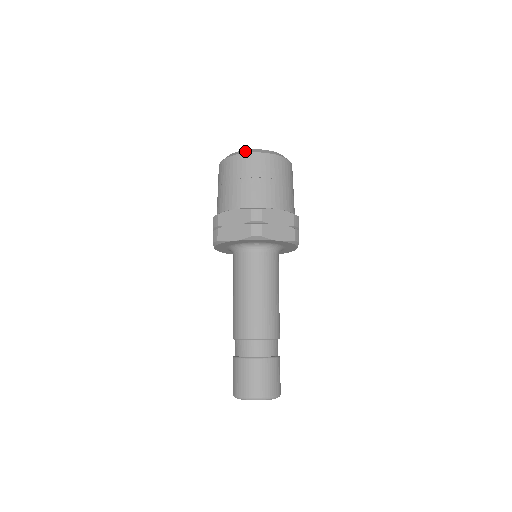
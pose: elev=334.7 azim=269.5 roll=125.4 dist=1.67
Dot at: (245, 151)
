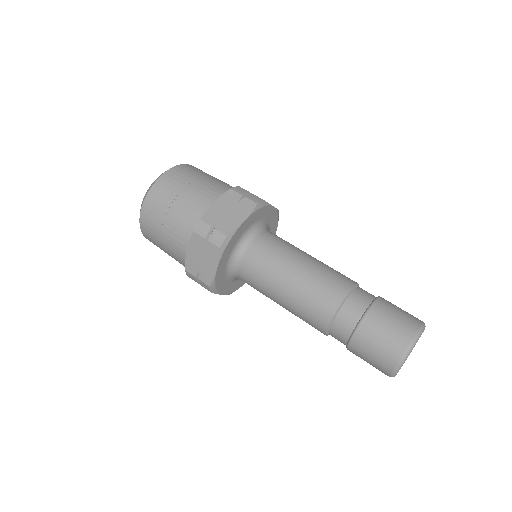
Dot at: (167, 170)
